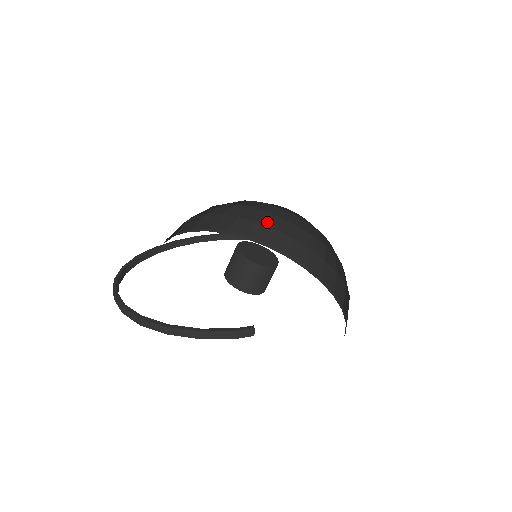
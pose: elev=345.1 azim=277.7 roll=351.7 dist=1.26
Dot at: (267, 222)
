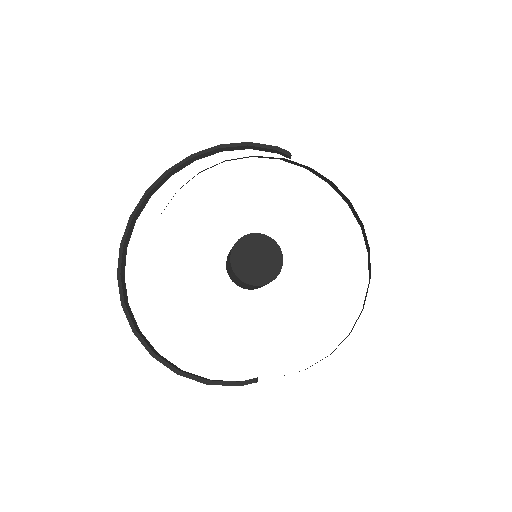
Dot at: occluded
